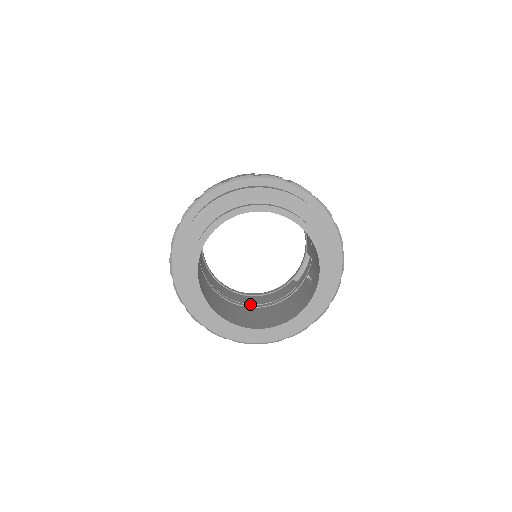
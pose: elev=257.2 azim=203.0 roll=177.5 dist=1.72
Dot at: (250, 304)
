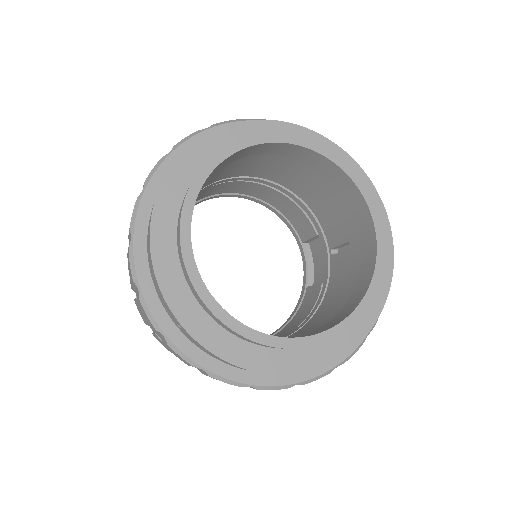
Dot at: occluded
